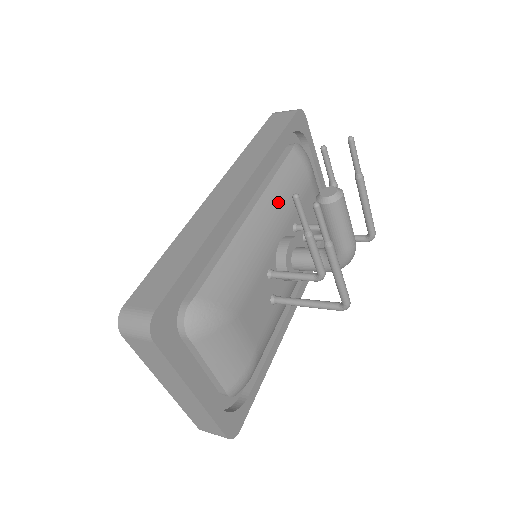
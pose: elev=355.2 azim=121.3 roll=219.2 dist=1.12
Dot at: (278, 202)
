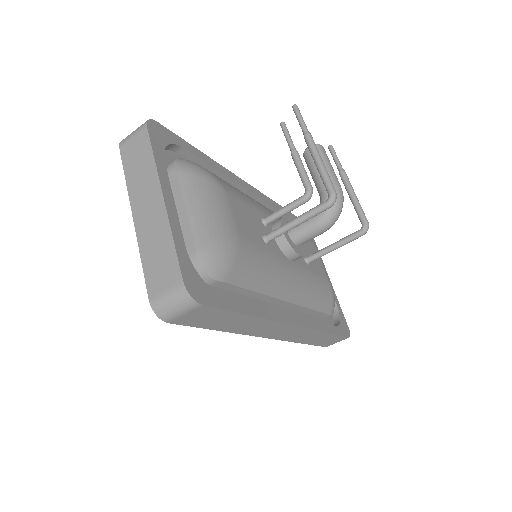
Dot at: occluded
